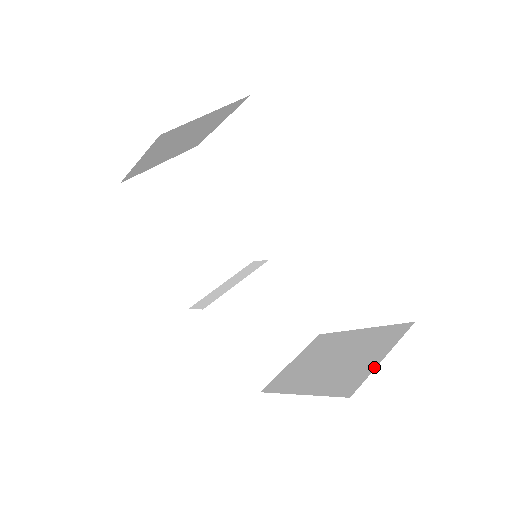
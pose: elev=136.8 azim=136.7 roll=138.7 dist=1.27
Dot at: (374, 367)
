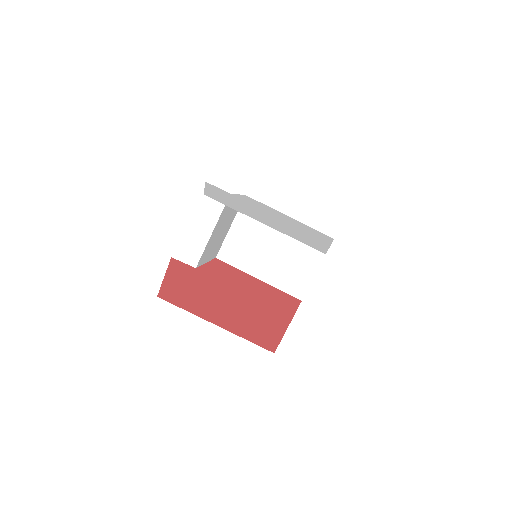
Dot at: (312, 278)
